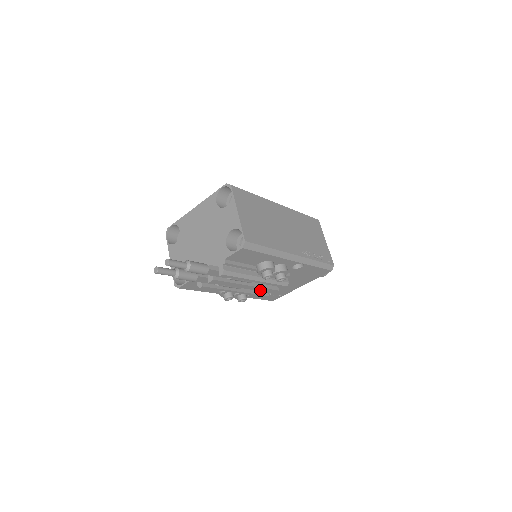
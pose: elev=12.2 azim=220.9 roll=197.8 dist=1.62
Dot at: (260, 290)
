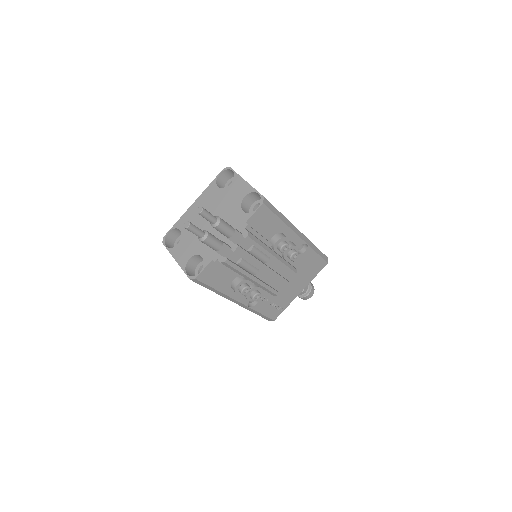
Dot at: (274, 278)
